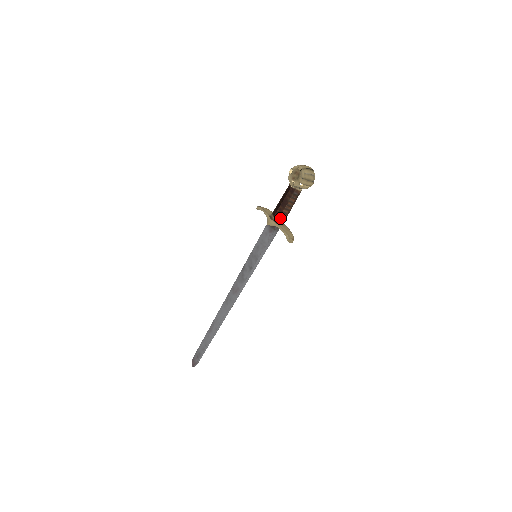
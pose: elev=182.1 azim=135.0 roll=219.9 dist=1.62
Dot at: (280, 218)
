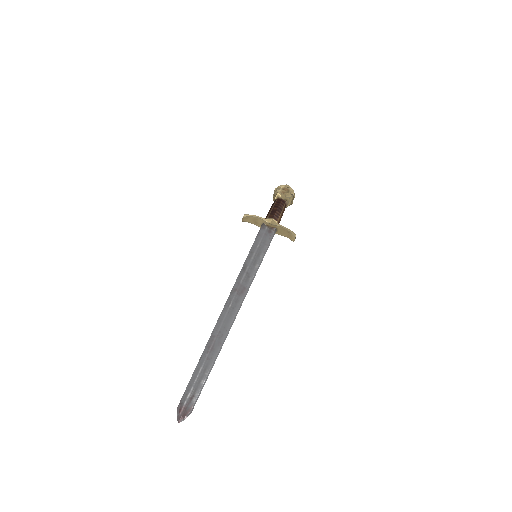
Dot at: (278, 221)
